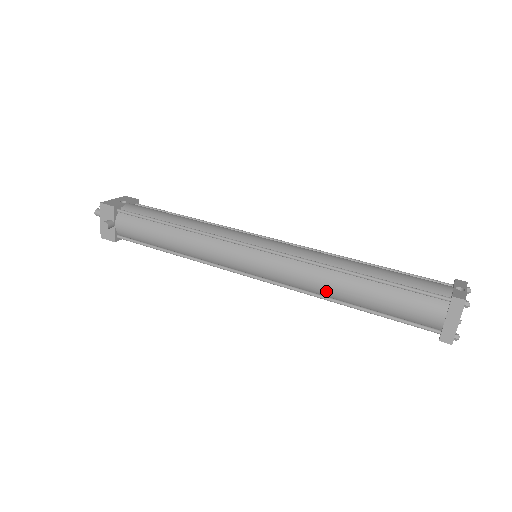
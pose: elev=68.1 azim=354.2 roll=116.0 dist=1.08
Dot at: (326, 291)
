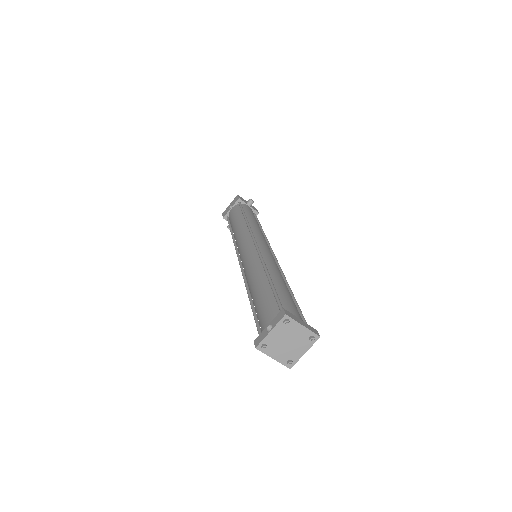
Dot at: occluded
